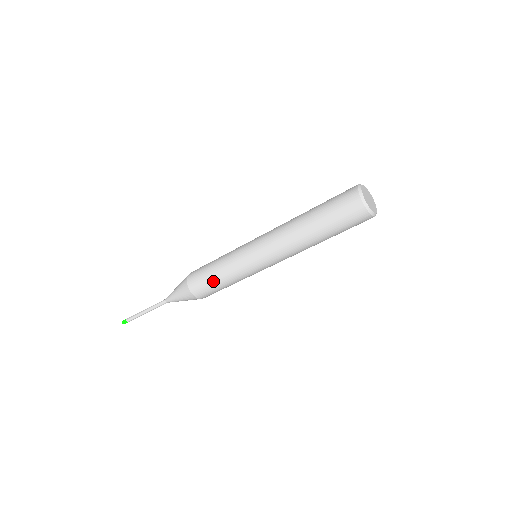
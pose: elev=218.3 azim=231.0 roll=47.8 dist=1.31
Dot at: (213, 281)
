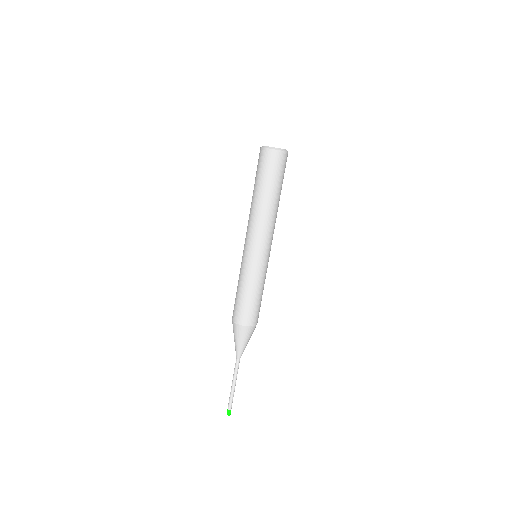
Dot at: (241, 298)
